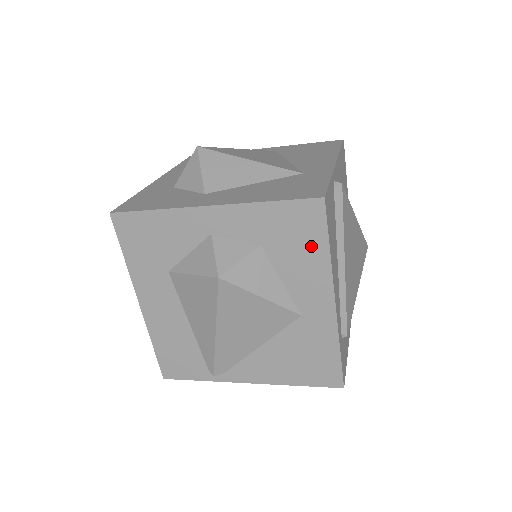
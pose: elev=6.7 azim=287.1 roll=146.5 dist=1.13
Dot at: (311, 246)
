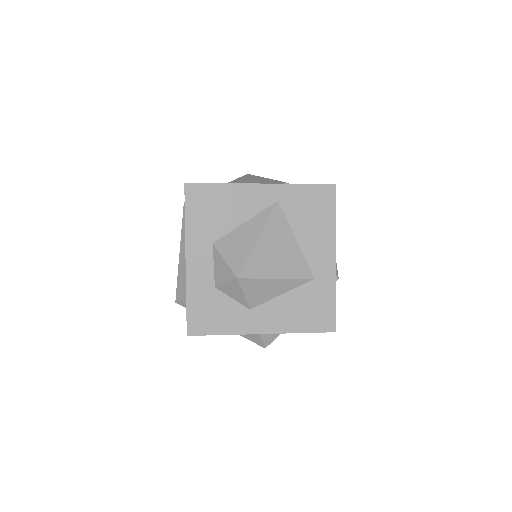
Dot at: occluded
